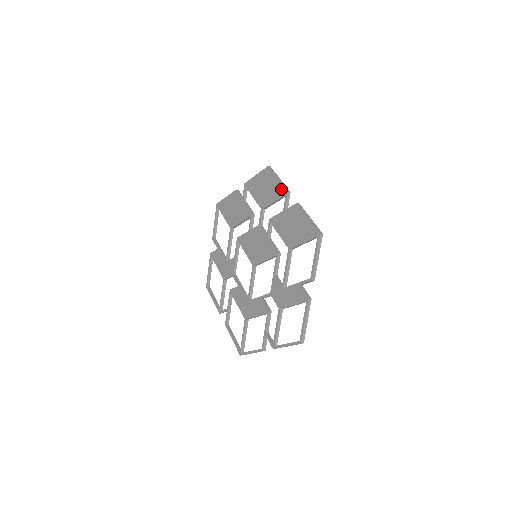
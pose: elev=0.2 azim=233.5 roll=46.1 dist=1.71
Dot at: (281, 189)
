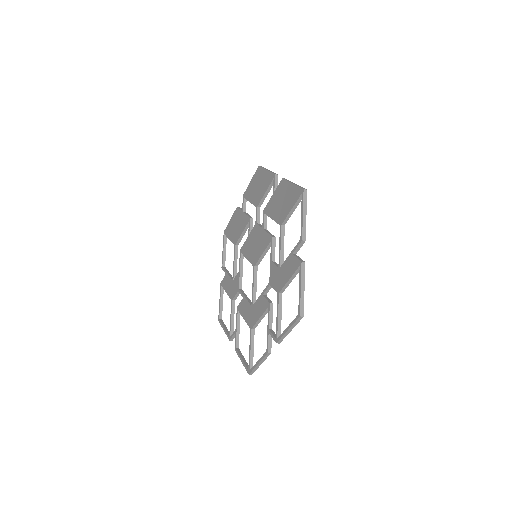
Dot at: (270, 176)
